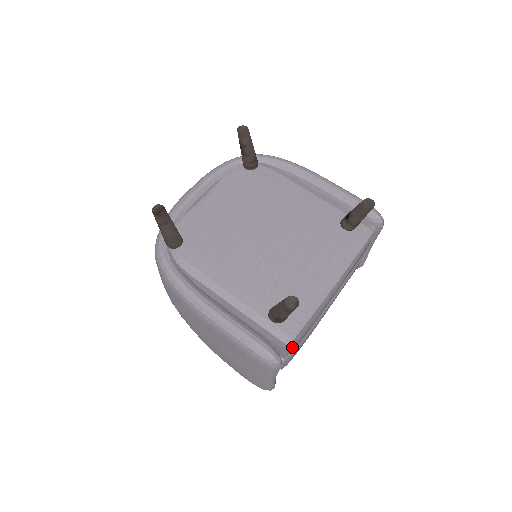
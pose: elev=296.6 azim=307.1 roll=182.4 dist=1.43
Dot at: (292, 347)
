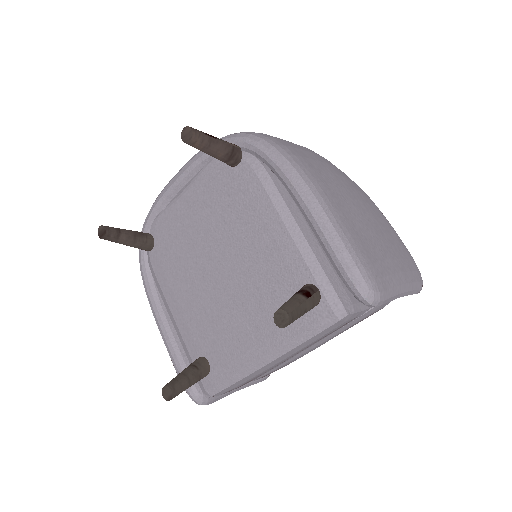
Dot at: occluded
